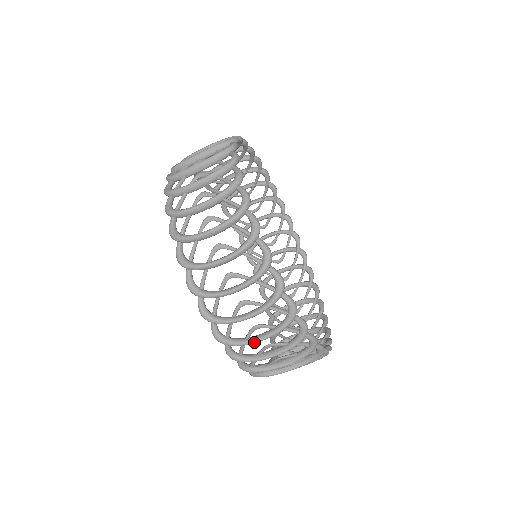
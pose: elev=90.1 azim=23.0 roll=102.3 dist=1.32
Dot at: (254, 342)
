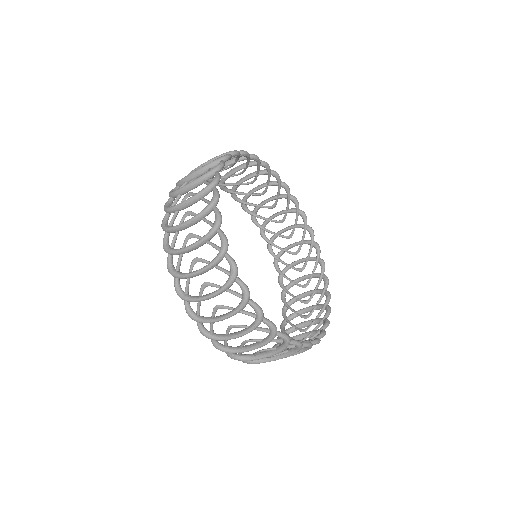
Dot at: (180, 225)
